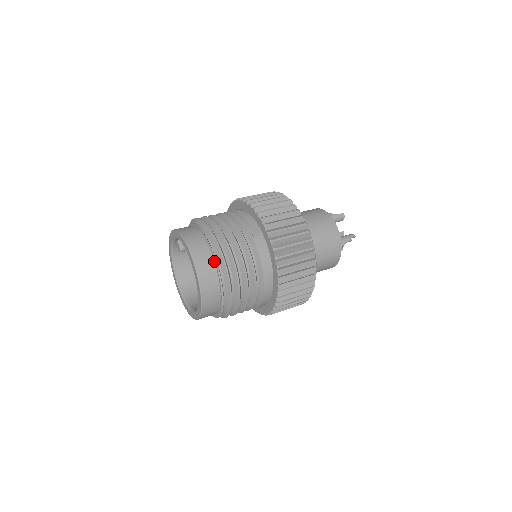
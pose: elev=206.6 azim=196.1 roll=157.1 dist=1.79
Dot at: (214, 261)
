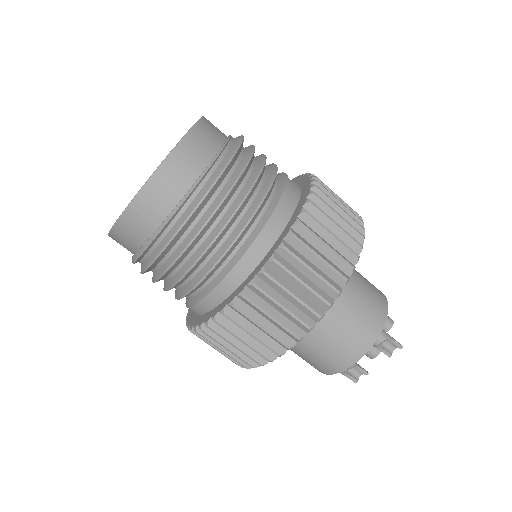
Dot at: (223, 144)
